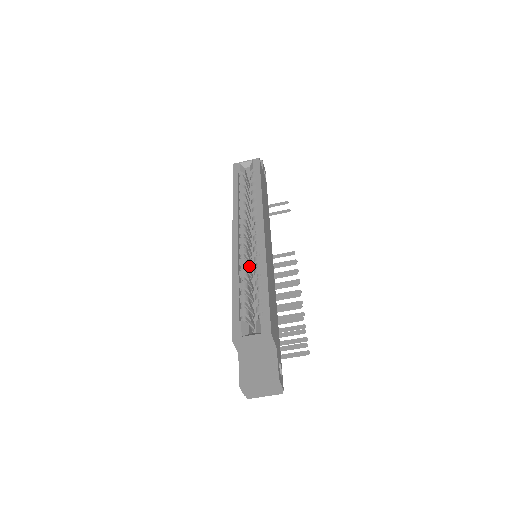
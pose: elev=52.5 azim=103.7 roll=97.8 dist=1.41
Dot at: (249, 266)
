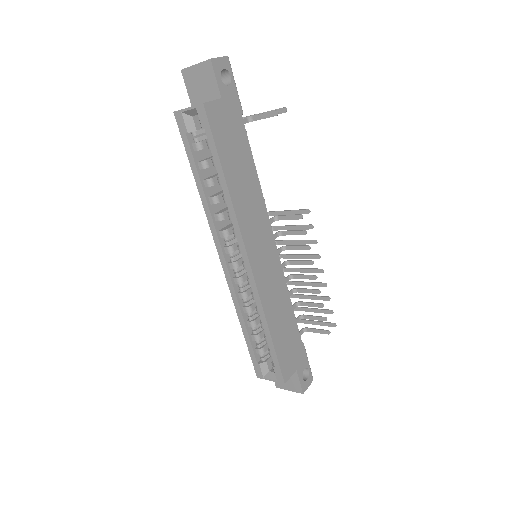
Dot at: (251, 288)
